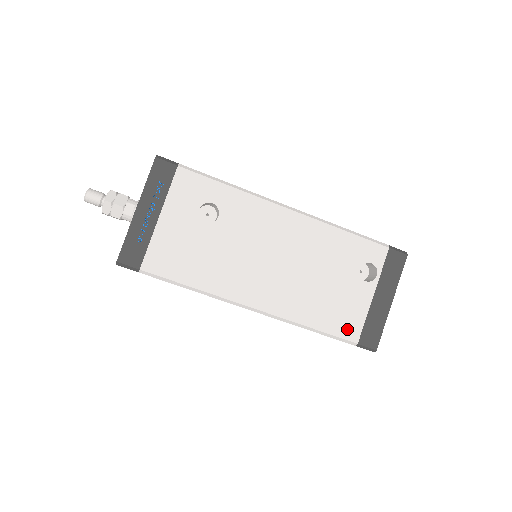
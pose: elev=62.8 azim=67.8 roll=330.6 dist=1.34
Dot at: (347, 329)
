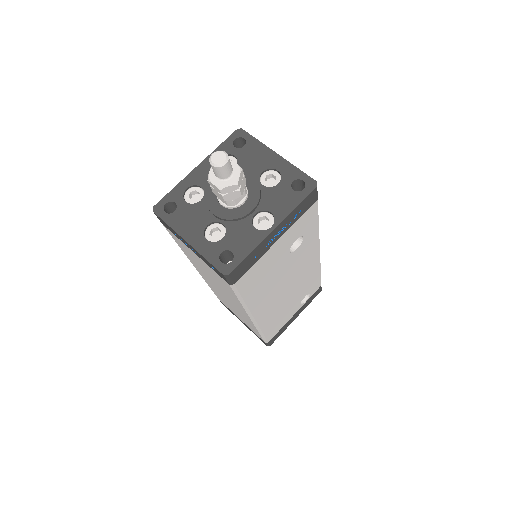
Dot at: (272, 334)
